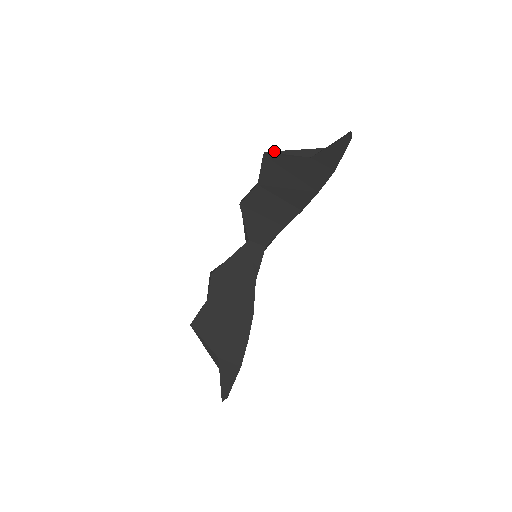
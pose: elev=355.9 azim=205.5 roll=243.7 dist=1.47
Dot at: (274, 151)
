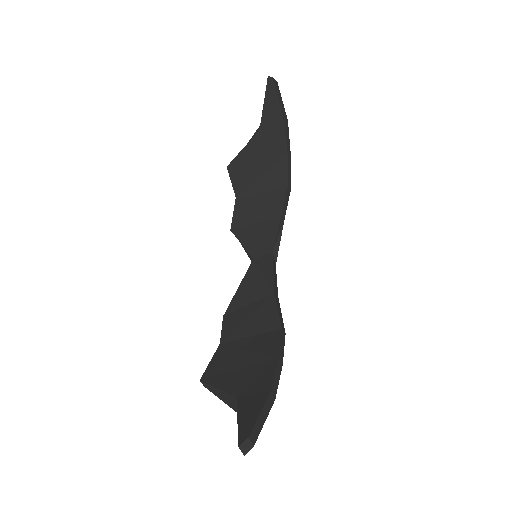
Dot at: occluded
